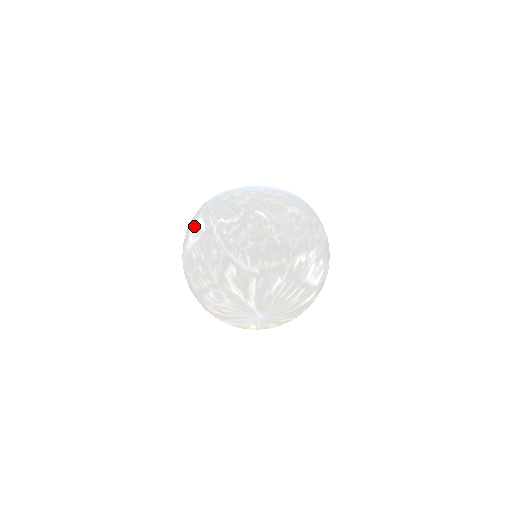
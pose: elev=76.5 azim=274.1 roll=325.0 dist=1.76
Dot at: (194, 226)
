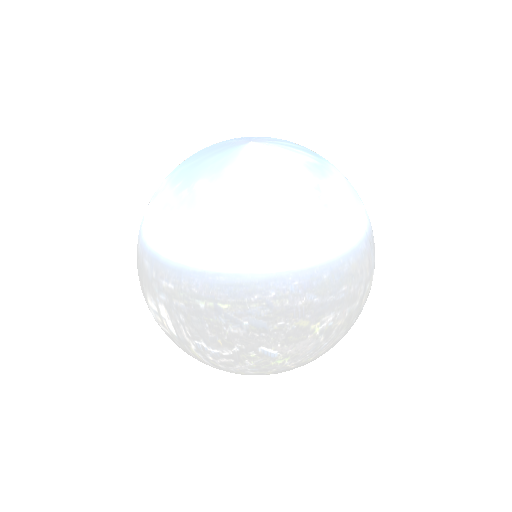
Dot at: (154, 306)
